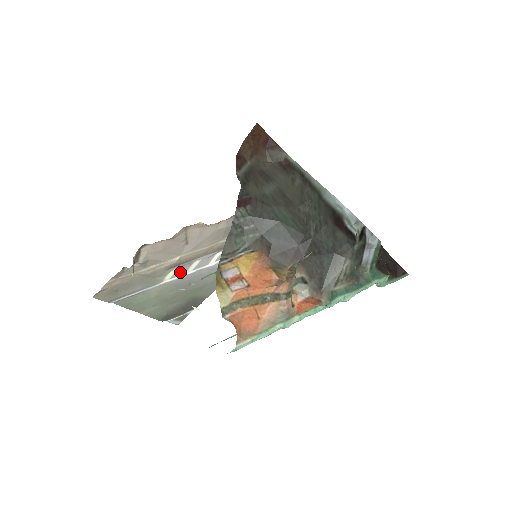
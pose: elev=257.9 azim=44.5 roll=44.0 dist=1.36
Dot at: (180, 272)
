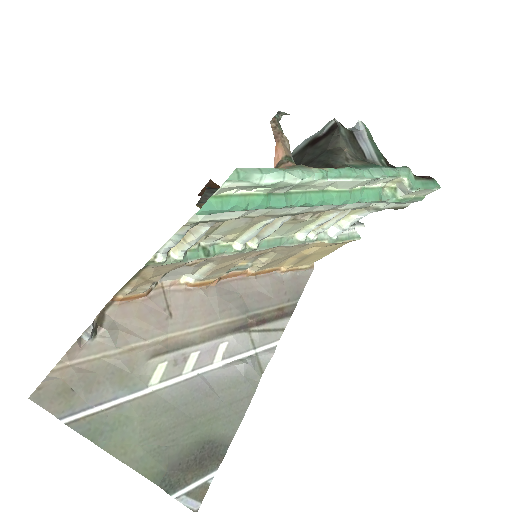
Dot at: (172, 372)
